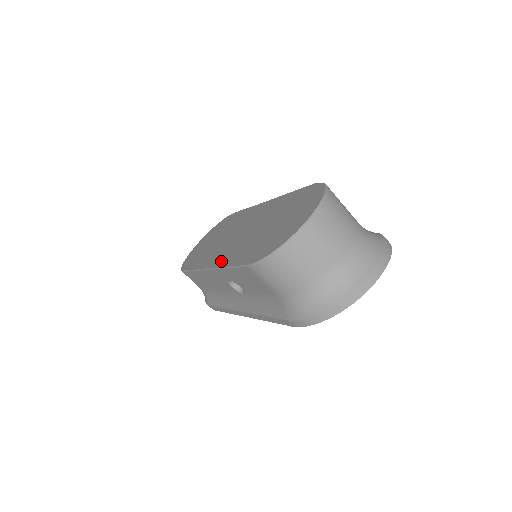
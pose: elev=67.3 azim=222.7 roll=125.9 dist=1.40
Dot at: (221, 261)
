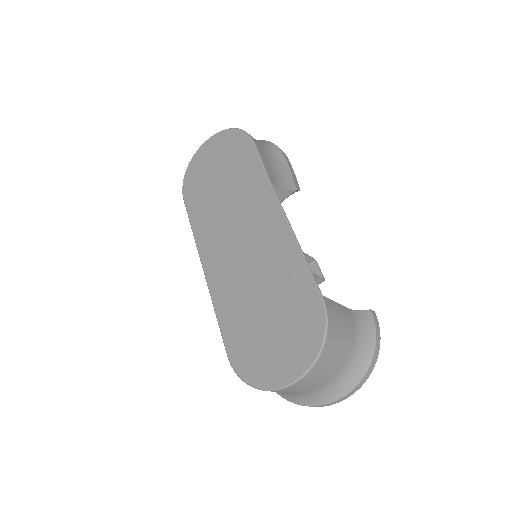
Dot at: (213, 281)
